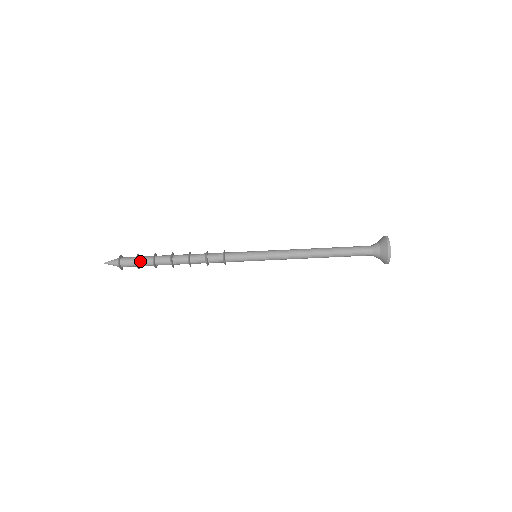
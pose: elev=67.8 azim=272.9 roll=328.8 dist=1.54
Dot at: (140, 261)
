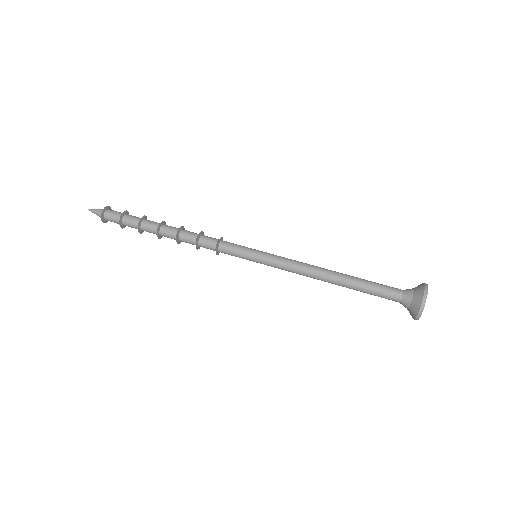
Dot at: (127, 215)
